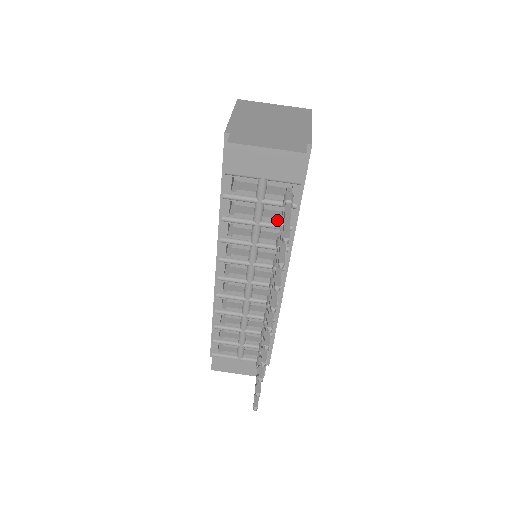
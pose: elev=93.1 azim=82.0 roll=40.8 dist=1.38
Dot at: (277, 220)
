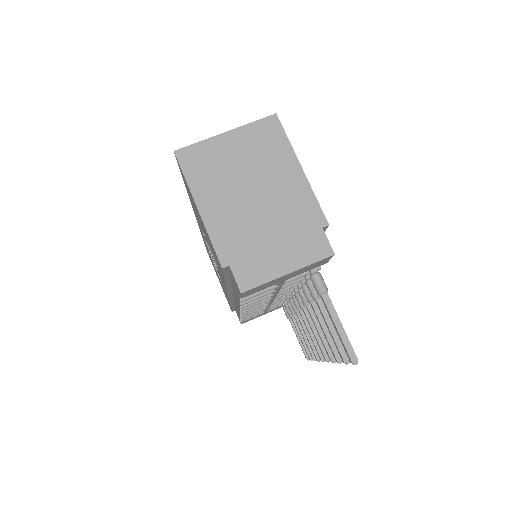
Dot at: occluded
